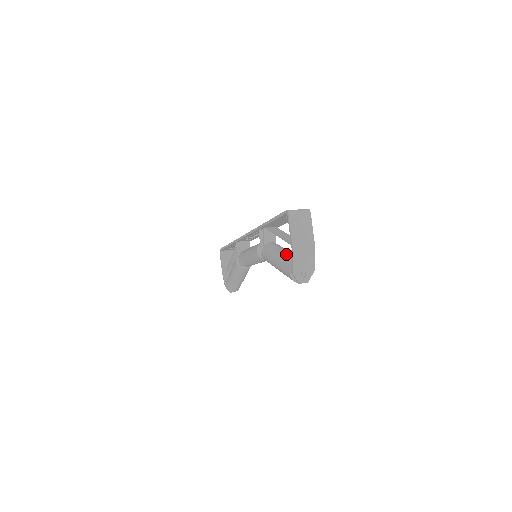
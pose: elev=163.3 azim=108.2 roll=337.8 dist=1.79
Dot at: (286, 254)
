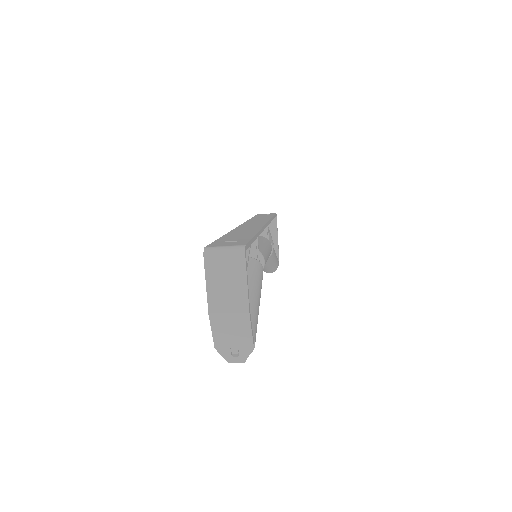
Dot at: occluded
